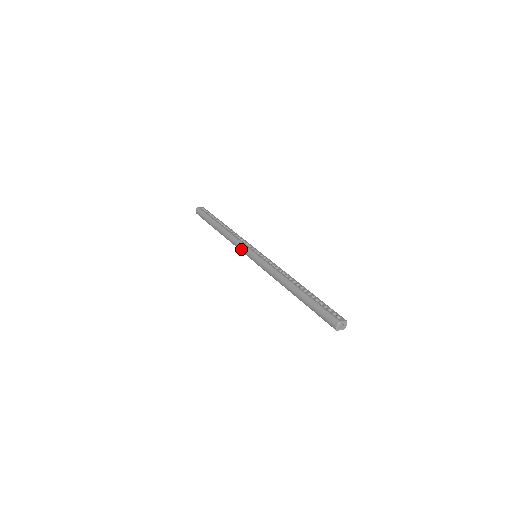
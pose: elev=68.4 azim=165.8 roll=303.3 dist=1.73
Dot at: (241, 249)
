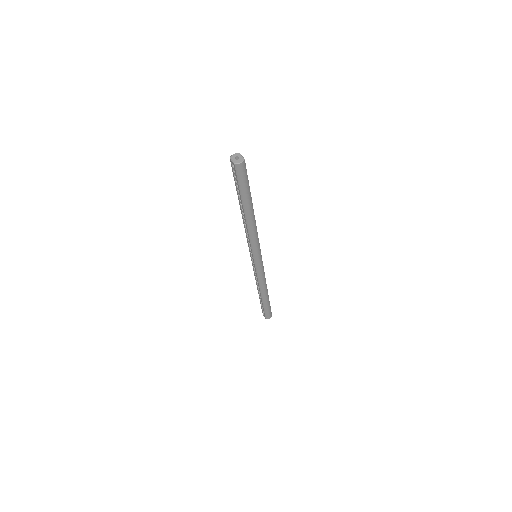
Dot at: occluded
